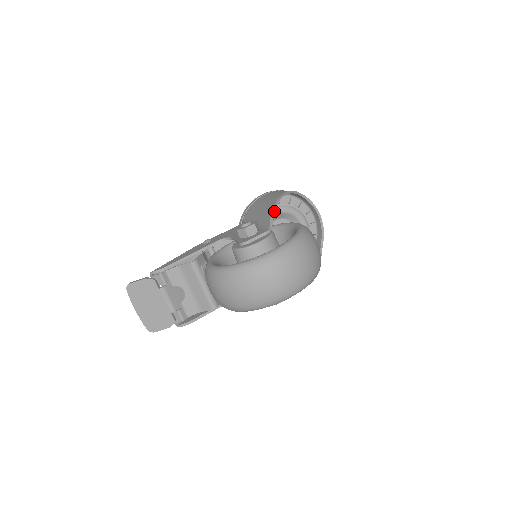
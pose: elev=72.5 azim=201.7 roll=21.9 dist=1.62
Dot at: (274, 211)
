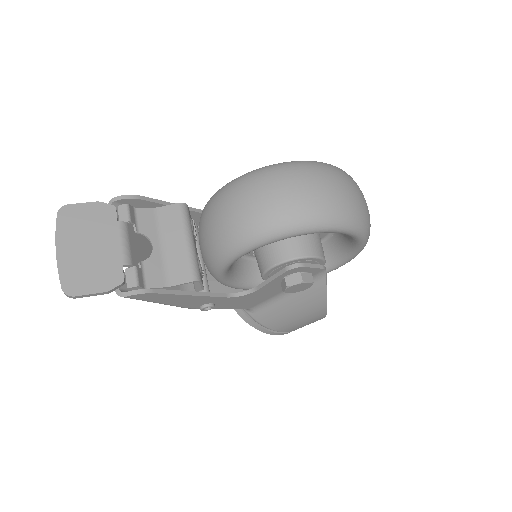
Dot at: occluded
